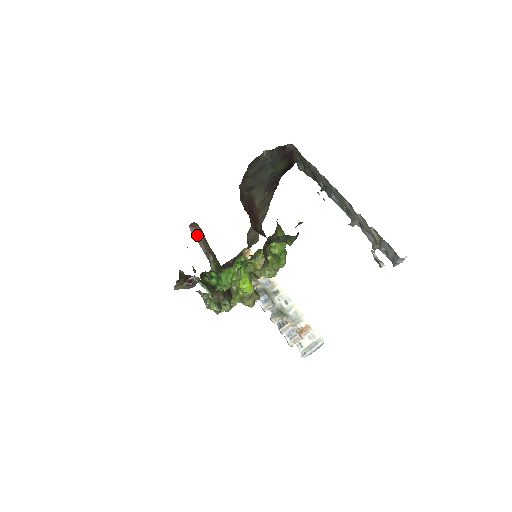
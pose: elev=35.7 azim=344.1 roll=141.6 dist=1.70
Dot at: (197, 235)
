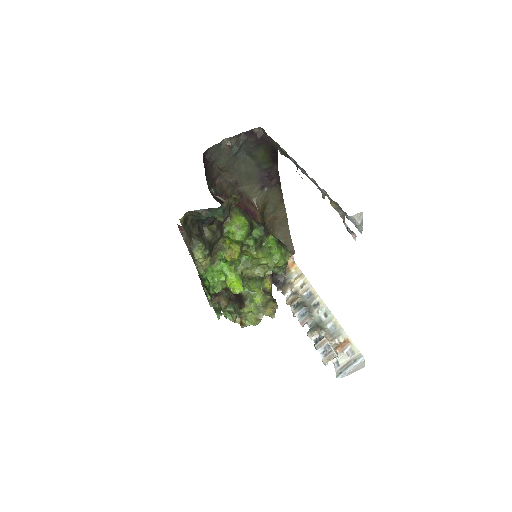
Dot at: (185, 237)
